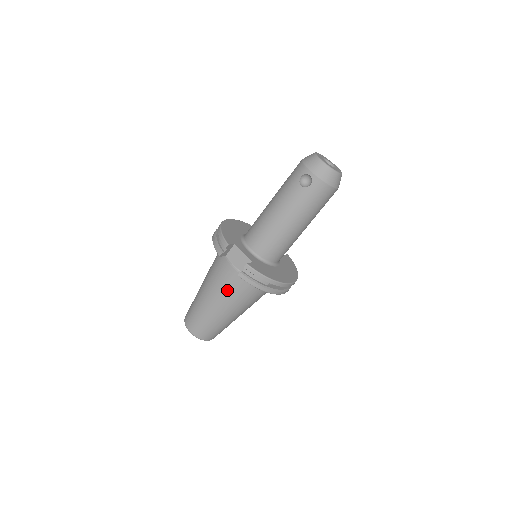
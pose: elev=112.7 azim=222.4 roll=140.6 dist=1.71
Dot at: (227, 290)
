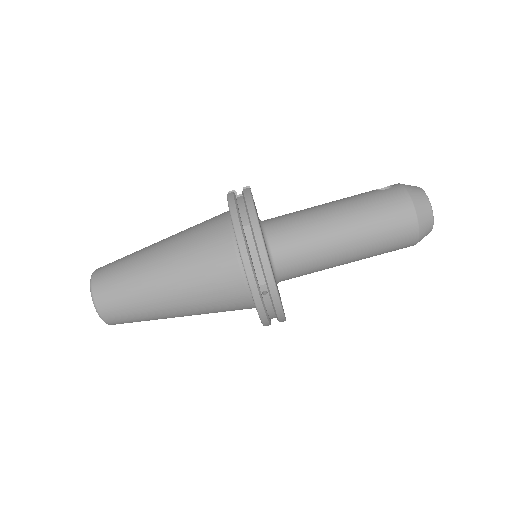
Dot at: (193, 229)
